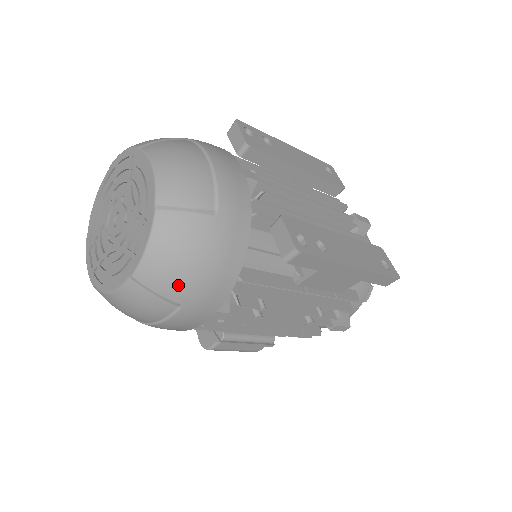
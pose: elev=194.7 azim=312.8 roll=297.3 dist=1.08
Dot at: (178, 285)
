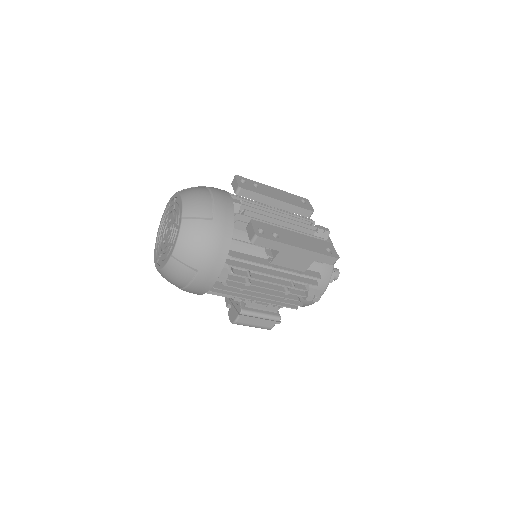
Dot at: (194, 258)
